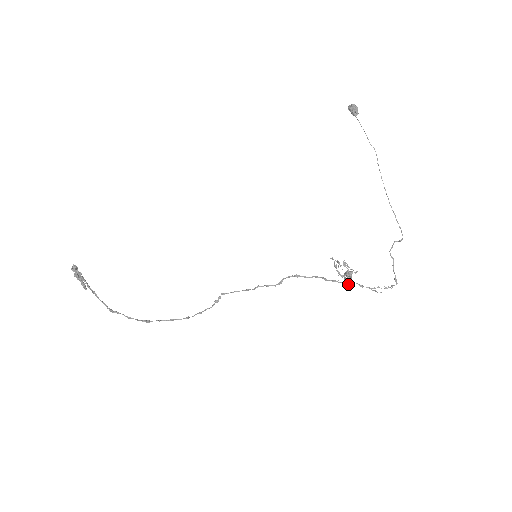
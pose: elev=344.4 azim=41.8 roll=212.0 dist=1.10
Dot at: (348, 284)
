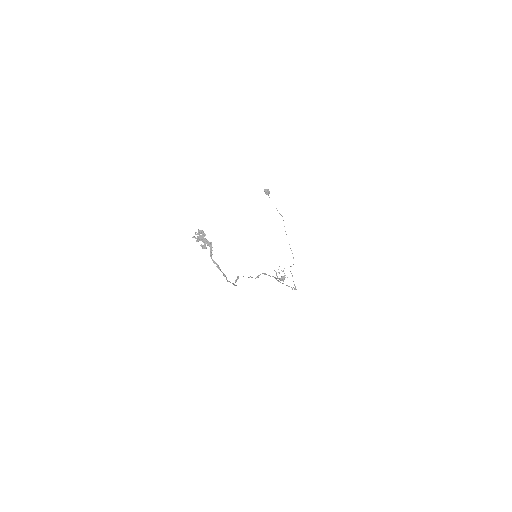
Dot at: occluded
